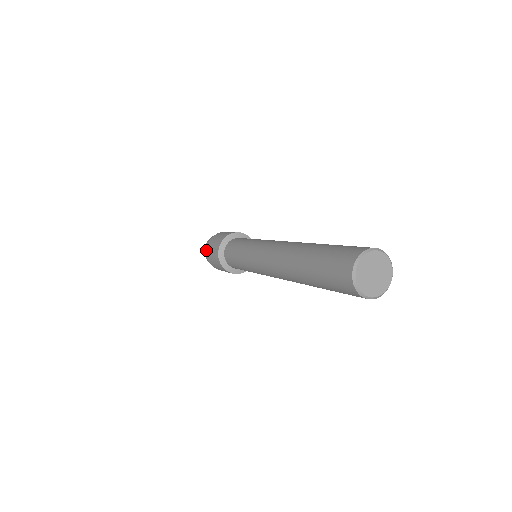
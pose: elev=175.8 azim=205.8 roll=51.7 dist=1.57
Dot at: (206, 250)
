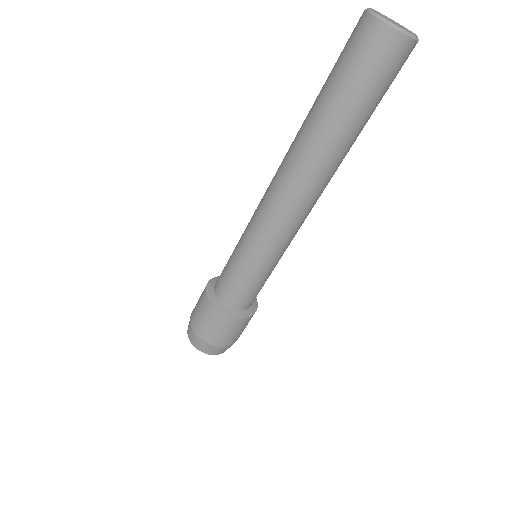
Dot at: (191, 328)
